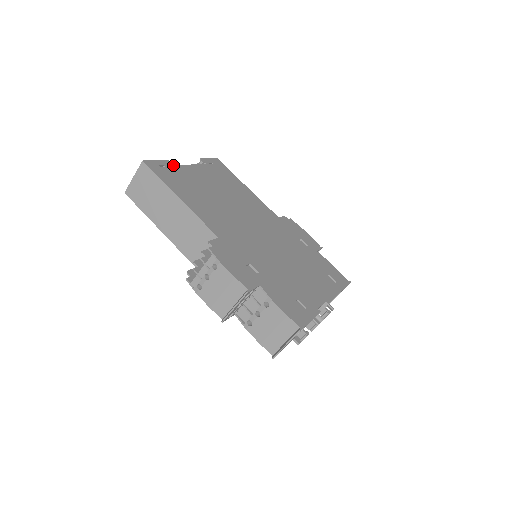
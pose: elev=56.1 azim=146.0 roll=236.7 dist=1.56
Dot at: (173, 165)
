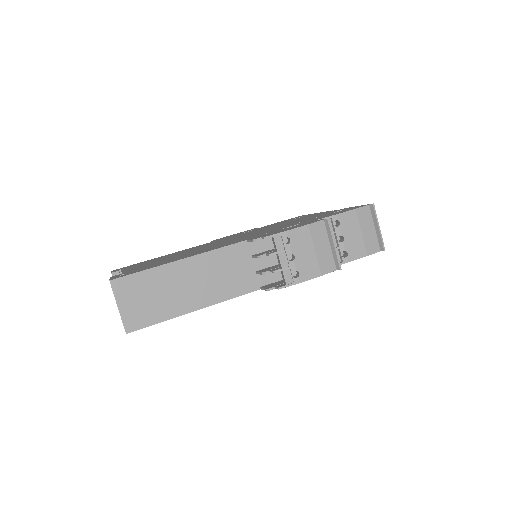
Dot at: occluded
